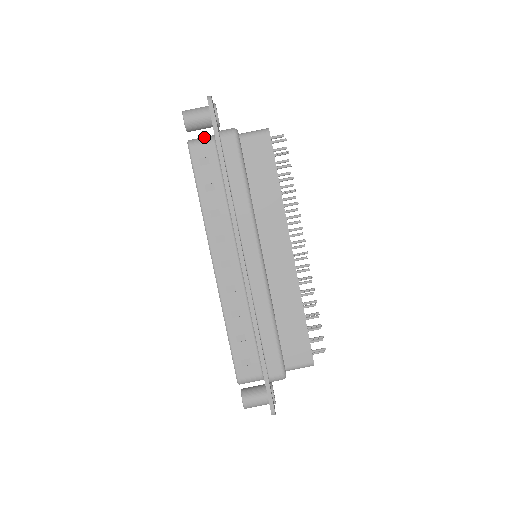
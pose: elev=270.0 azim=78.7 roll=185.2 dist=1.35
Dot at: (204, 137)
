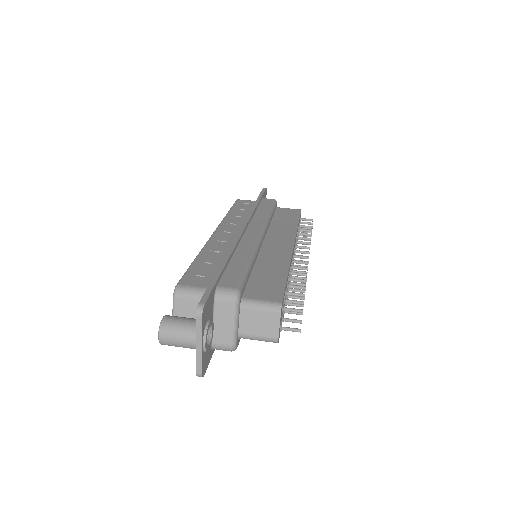
Dot at: occluded
